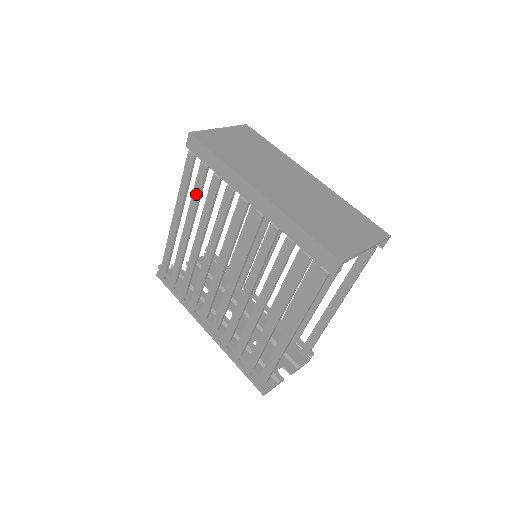
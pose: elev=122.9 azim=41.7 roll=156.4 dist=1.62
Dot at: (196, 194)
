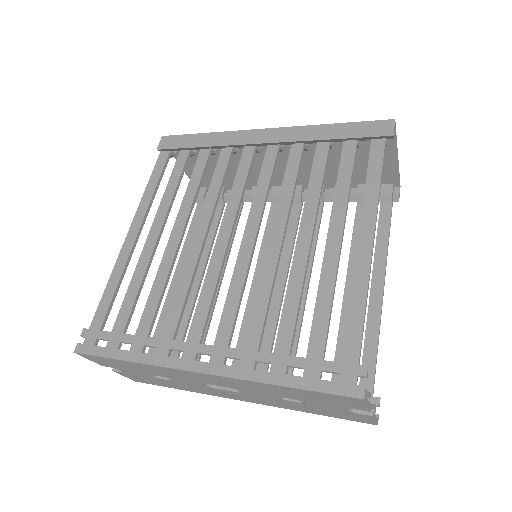
Dot at: (173, 182)
